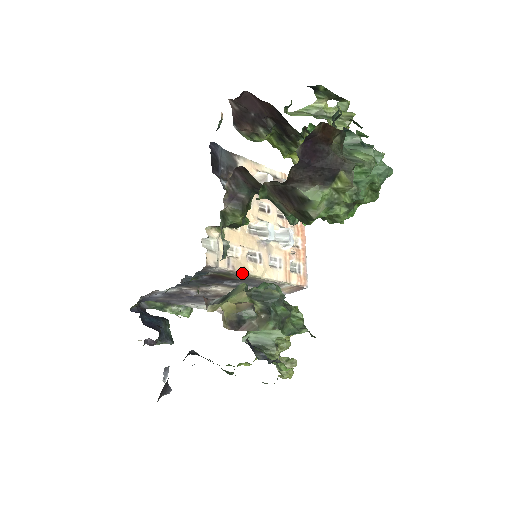
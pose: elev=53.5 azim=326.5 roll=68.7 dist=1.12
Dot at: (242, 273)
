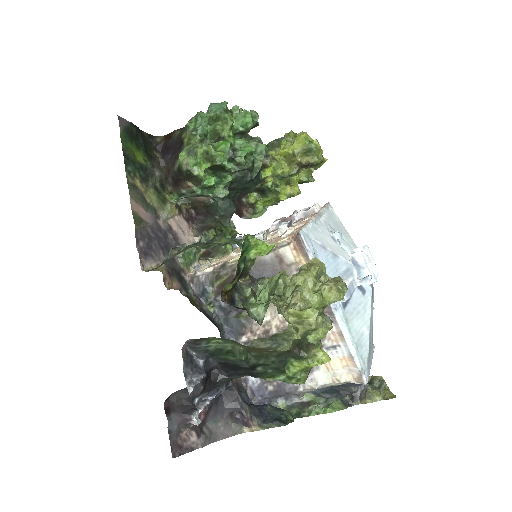
Dot at: (148, 231)
